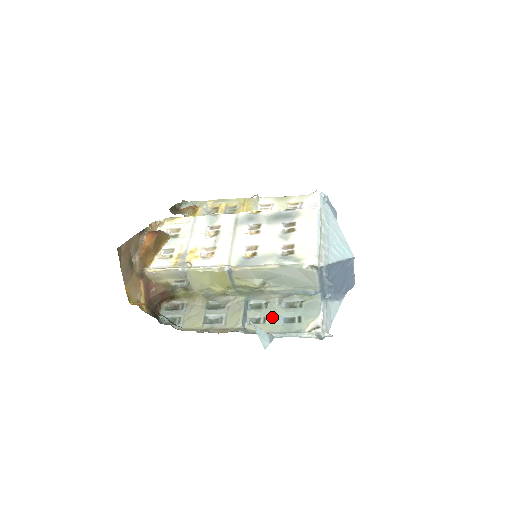
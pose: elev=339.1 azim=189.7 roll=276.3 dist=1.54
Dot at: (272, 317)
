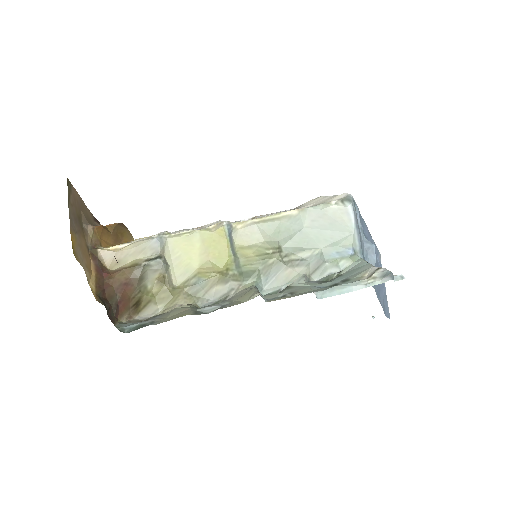
Dot at: (303, 289)
